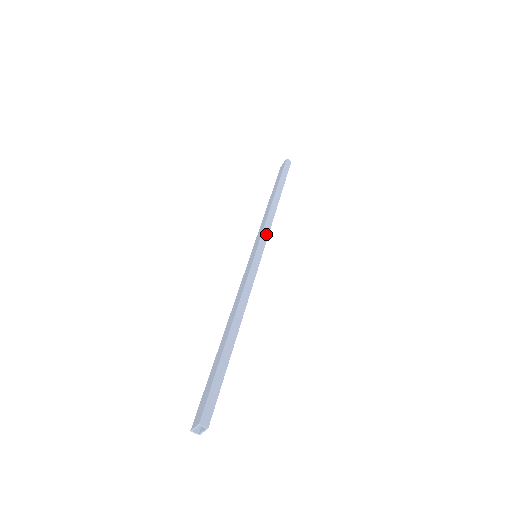
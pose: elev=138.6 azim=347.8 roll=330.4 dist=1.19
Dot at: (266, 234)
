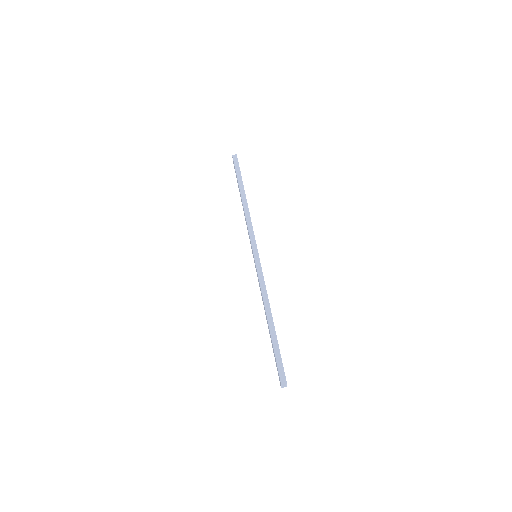
Dot at: (253, 236)
